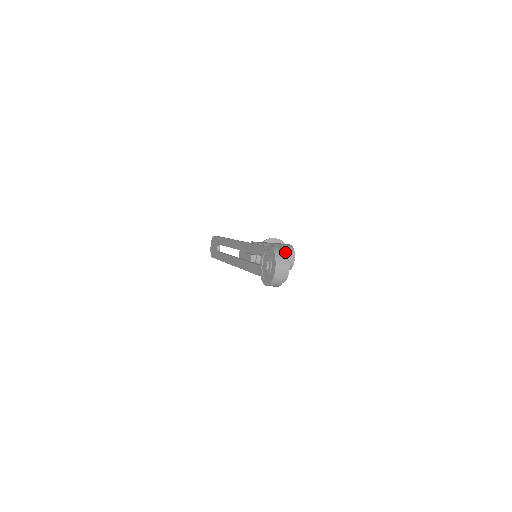
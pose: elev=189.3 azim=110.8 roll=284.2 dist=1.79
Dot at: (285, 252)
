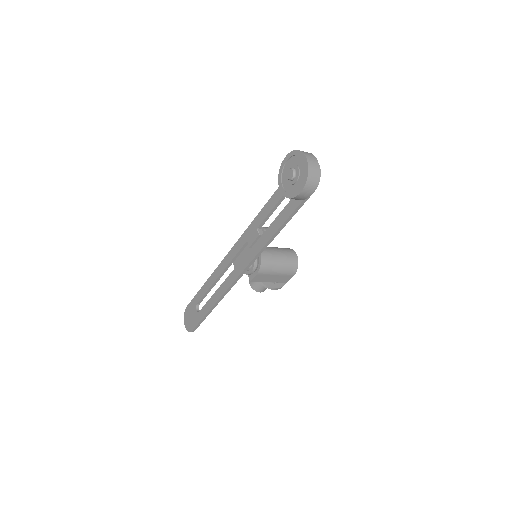
Dot at: occluded
